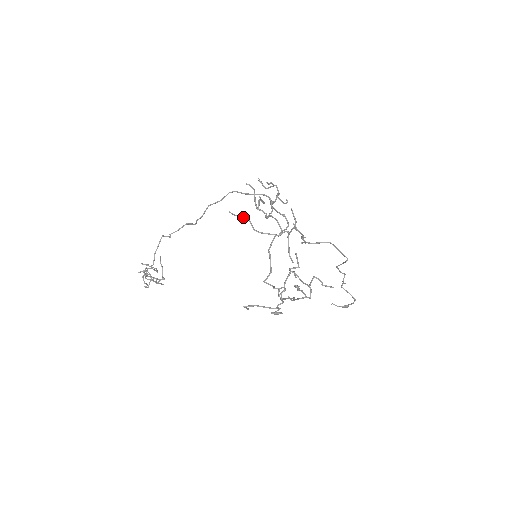
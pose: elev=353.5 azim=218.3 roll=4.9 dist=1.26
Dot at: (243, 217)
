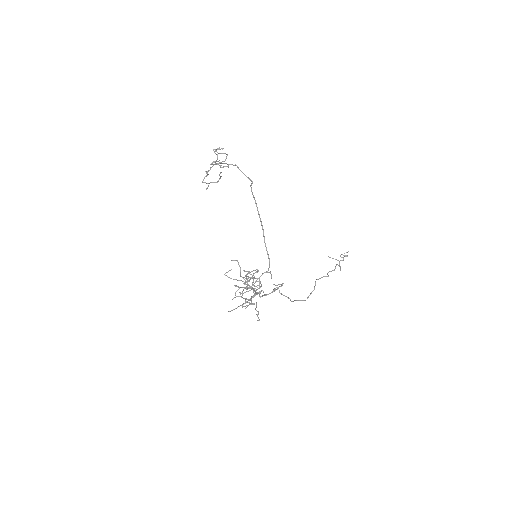
Dot at: (239, 266)
